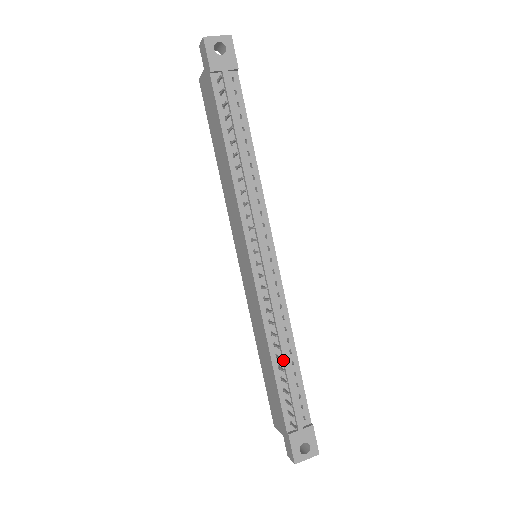
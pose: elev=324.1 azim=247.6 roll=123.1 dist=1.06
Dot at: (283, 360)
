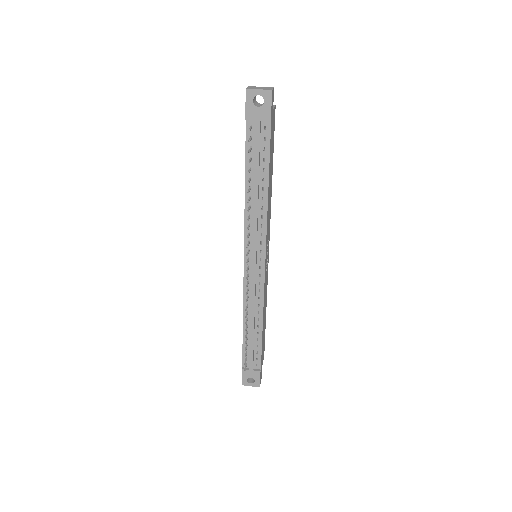
Dot at: (250, 330)
